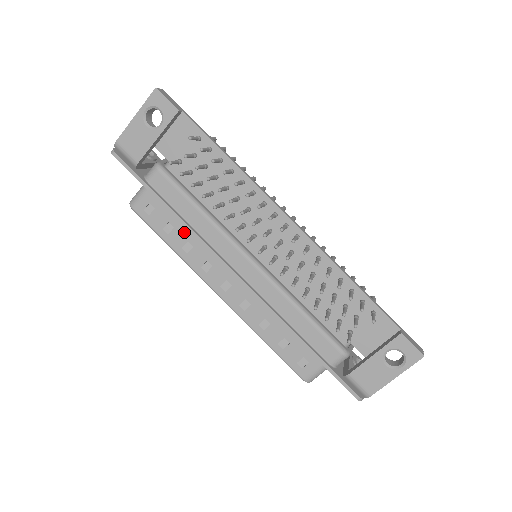
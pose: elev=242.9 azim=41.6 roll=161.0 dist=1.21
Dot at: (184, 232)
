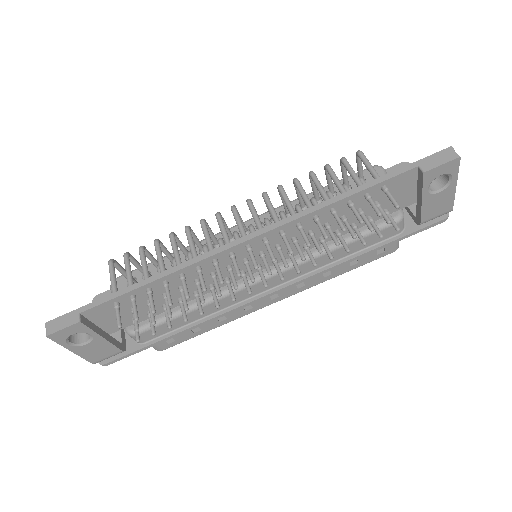
Dot at: occluded
